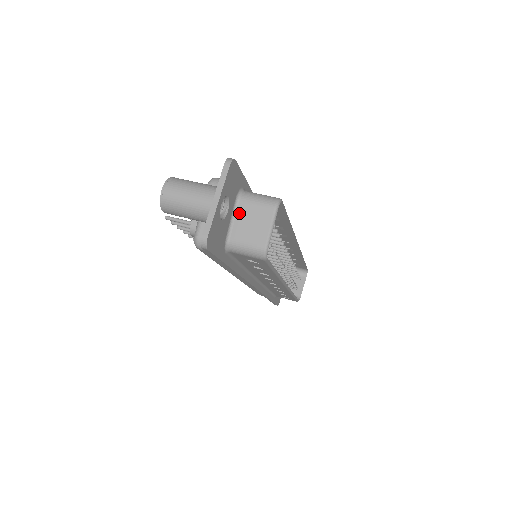
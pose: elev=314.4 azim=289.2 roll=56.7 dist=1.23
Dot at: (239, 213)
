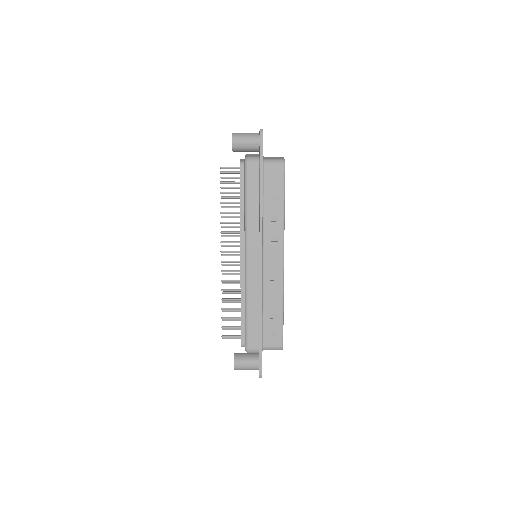
Dot at: (265, 157)
